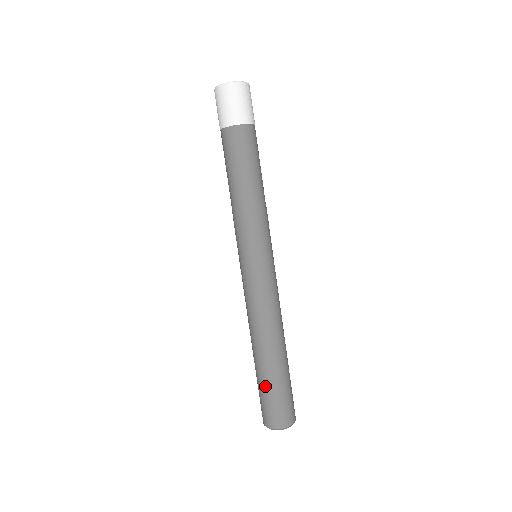
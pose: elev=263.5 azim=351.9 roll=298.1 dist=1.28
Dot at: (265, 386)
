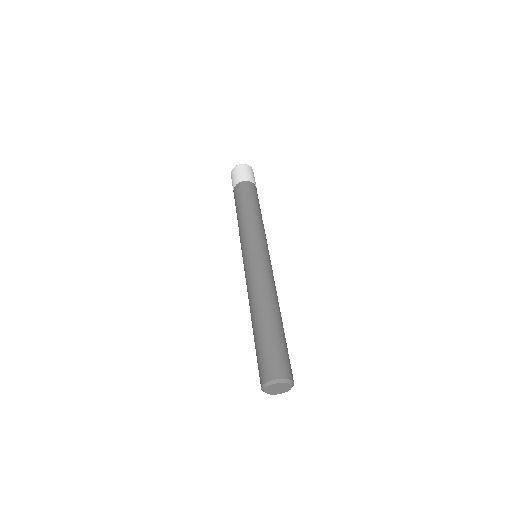
Dot at: (262, 341)
